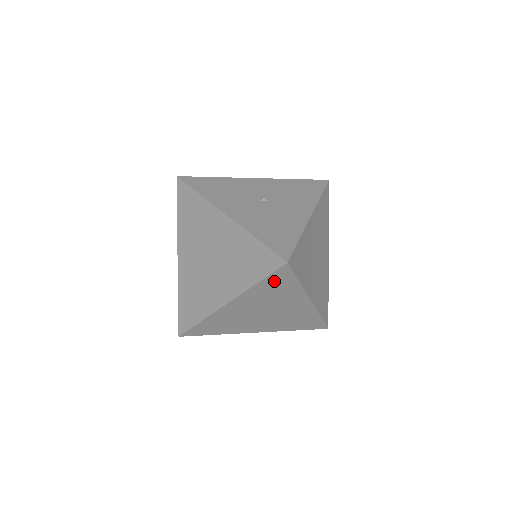
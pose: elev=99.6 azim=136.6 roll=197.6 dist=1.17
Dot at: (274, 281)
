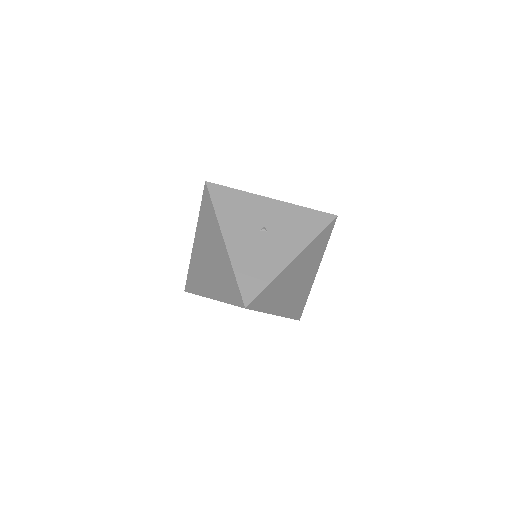
Dot at: occluded
